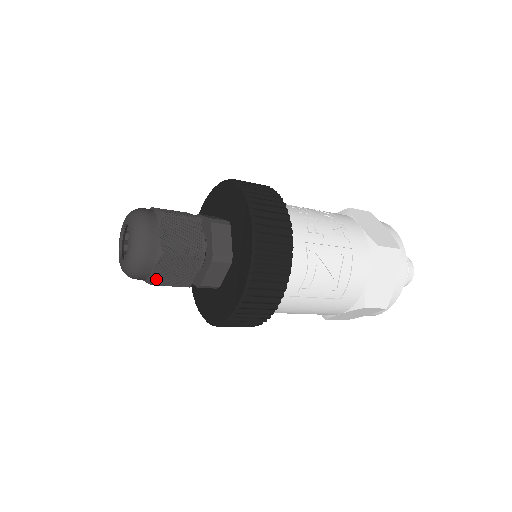
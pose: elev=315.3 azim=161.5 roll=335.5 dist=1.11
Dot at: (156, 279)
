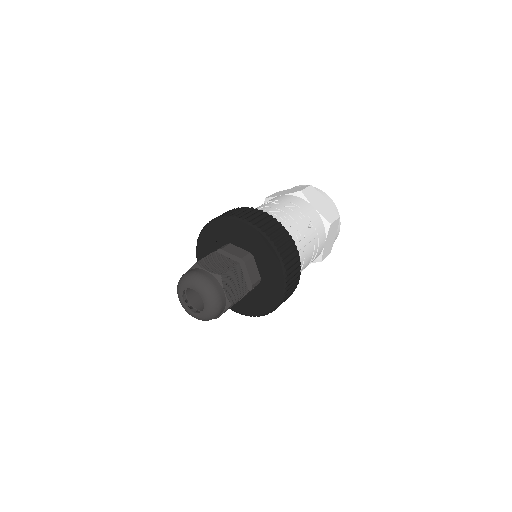
Dot at: (220, 315)
